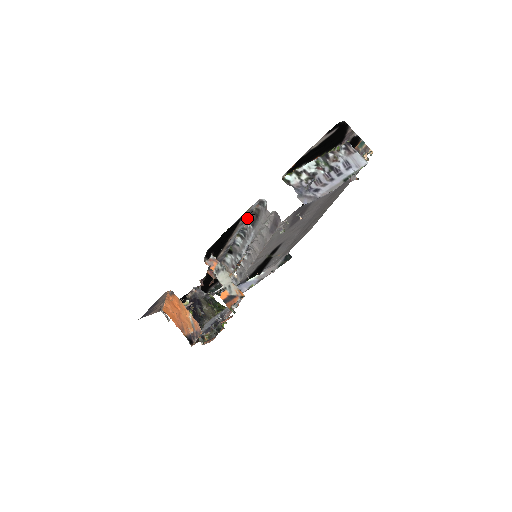
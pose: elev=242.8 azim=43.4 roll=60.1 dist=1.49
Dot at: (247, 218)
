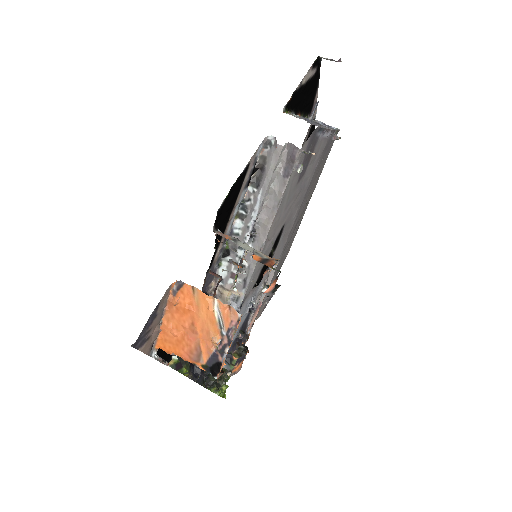
Dot at: (250, 177)
